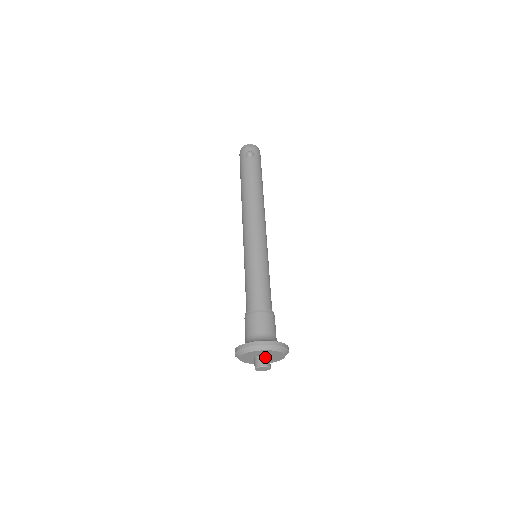
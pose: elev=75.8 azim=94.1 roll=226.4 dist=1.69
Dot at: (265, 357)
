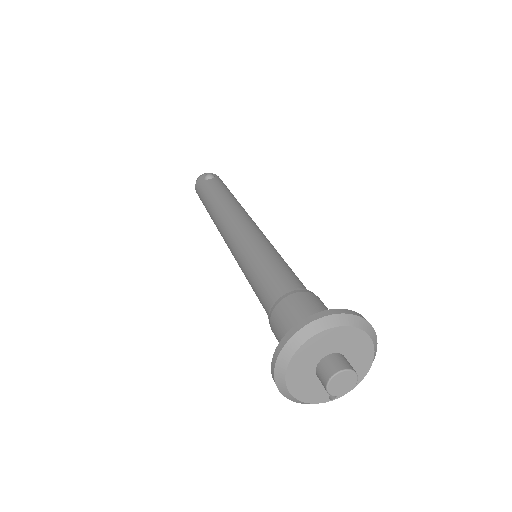
Dot at: (338, 356)
